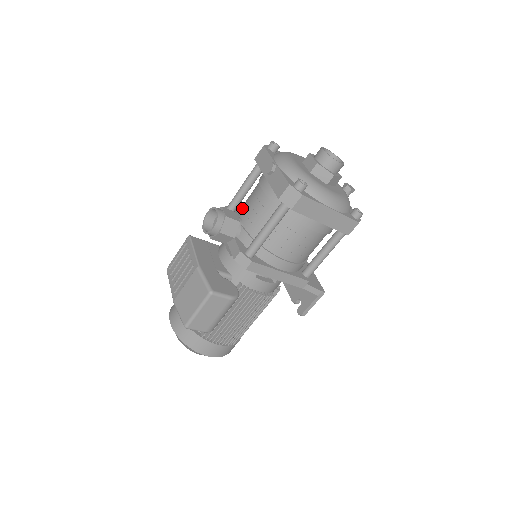
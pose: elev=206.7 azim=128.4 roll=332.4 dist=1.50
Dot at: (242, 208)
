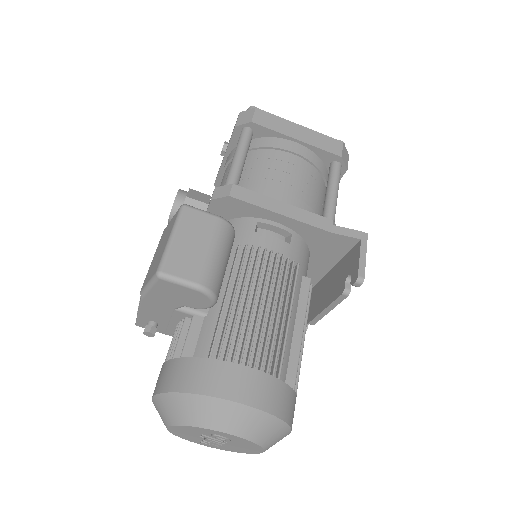
Dot at: occluded
